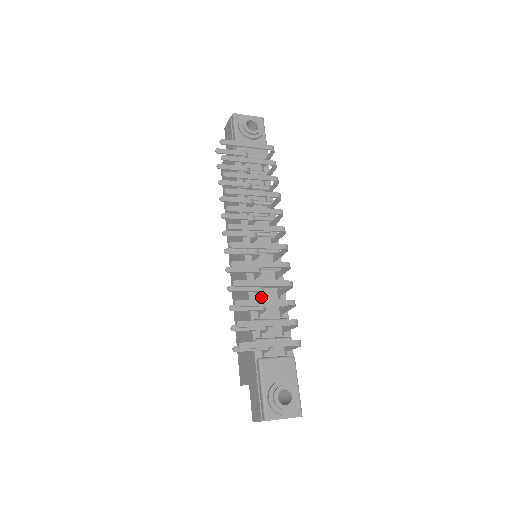
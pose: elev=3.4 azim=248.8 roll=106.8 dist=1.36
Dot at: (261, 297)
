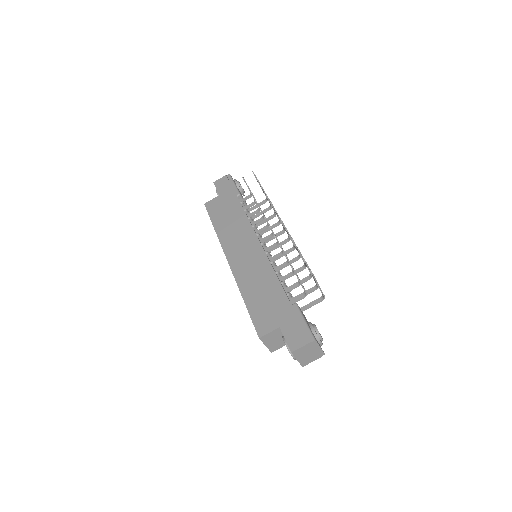
Dot at: occluded
